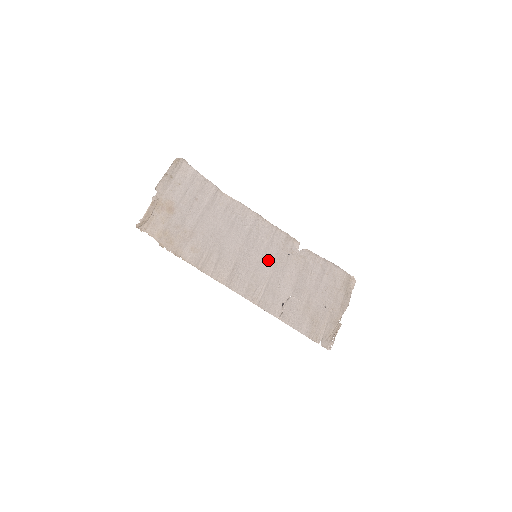
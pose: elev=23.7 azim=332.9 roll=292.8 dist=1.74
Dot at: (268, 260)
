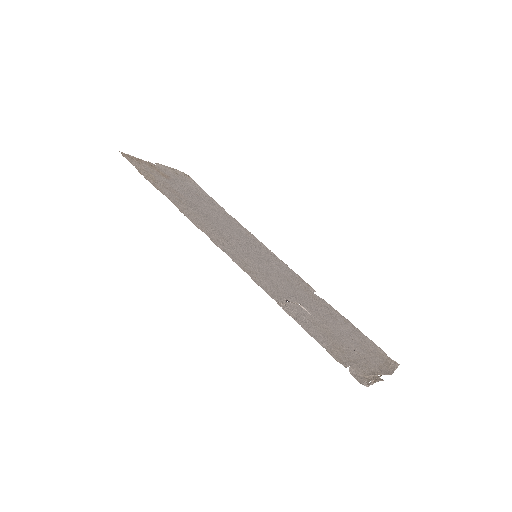
Dot at: (271, 268)
